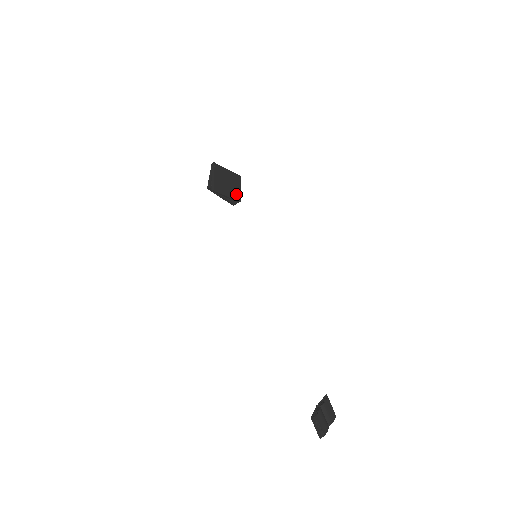
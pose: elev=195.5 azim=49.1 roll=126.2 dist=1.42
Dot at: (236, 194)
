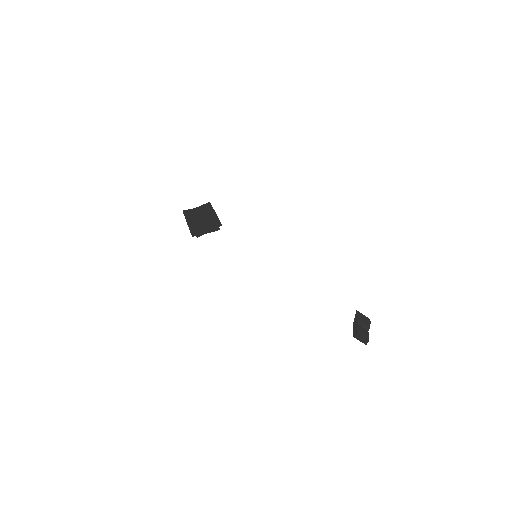
Dot at: (215, 222)
